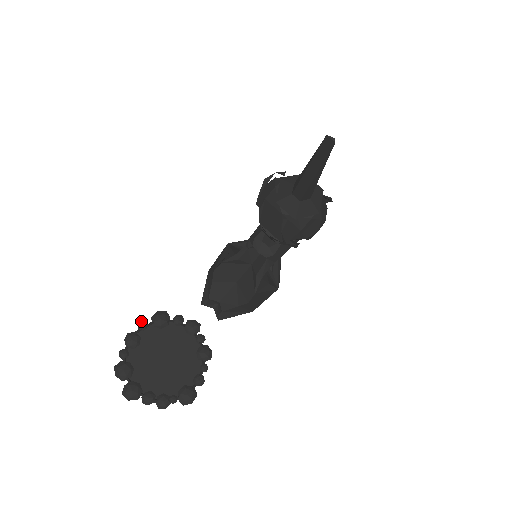
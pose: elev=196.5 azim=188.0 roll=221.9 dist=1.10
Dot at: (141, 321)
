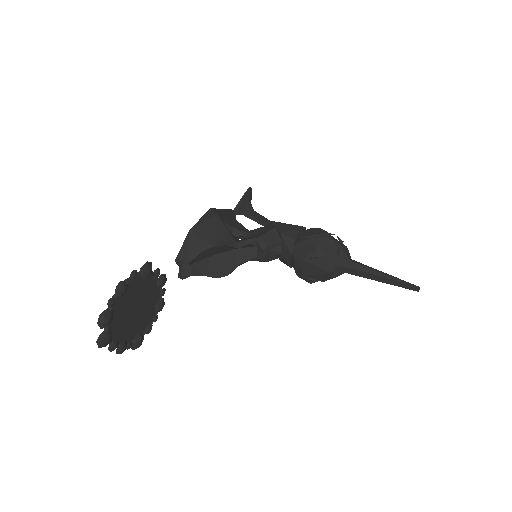
Dot at: (135, 271)
